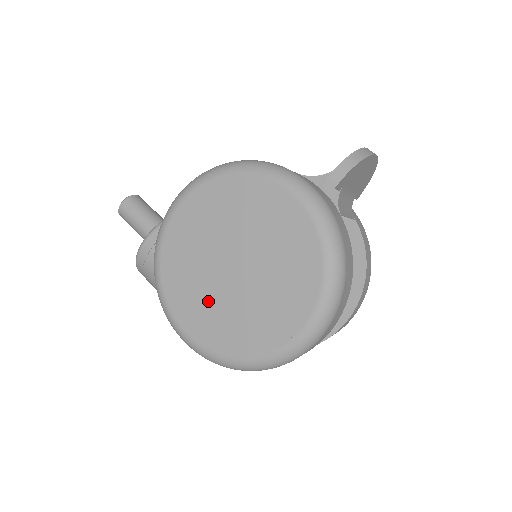
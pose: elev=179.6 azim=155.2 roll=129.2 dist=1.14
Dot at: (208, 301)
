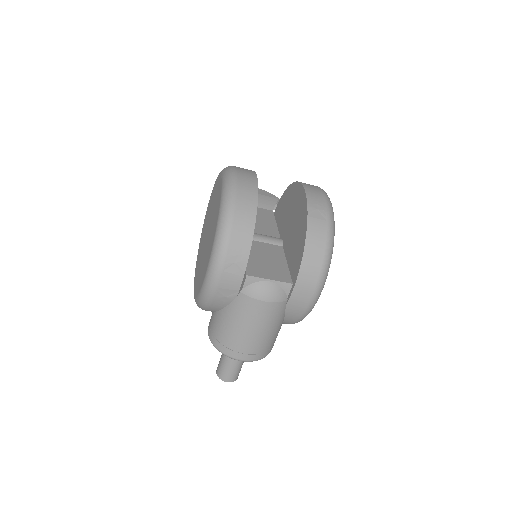
Dot at: (206, 253)
